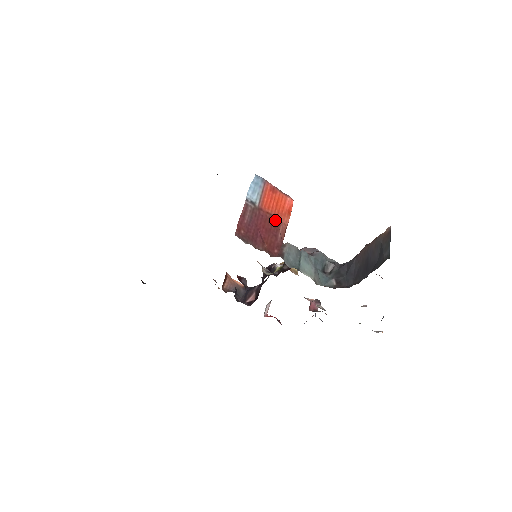
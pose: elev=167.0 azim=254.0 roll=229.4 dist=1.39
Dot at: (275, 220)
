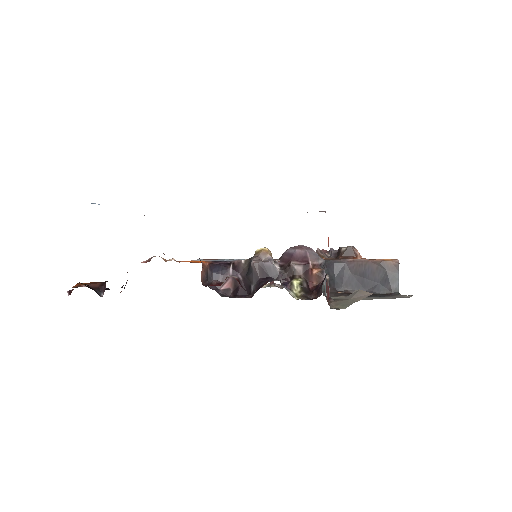
Dot at: occluded
